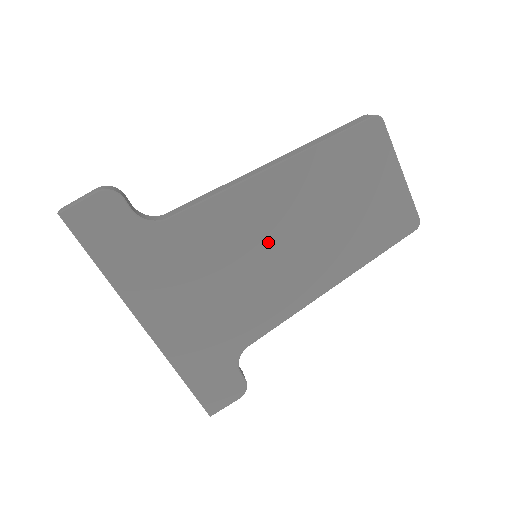
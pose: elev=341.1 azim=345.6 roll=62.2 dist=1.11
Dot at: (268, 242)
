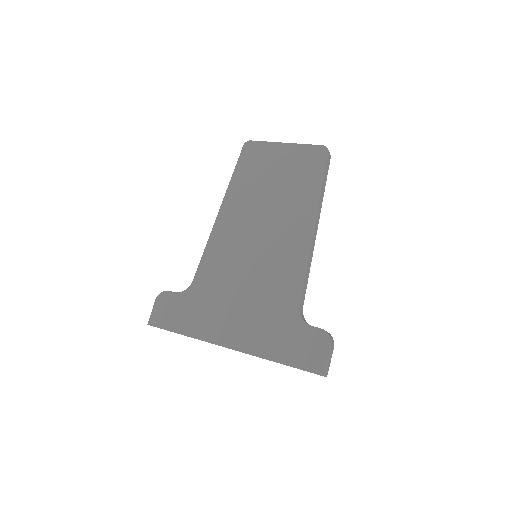
Dot at: (250, 242)
